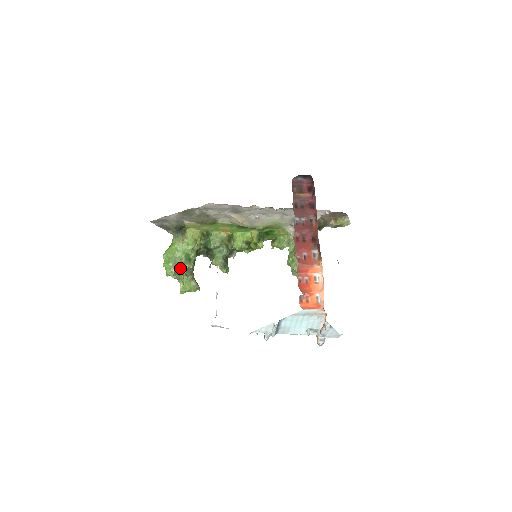
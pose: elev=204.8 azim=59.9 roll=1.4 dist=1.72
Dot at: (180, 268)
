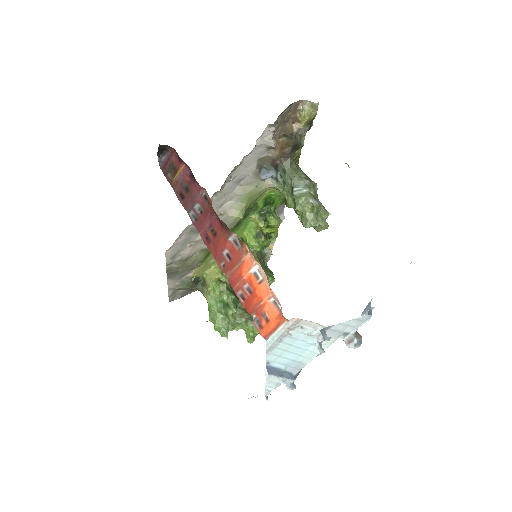
Dot at: (228, 320)
